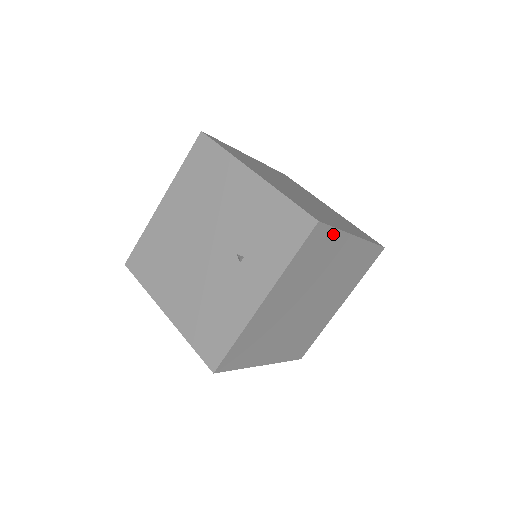
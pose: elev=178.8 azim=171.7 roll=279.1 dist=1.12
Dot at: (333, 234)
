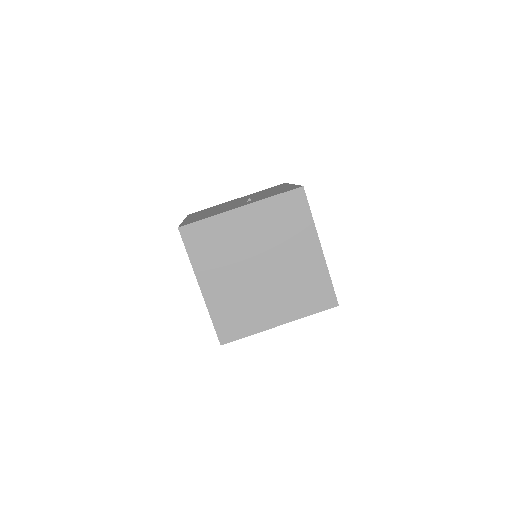
Dot at: (307, 215)
